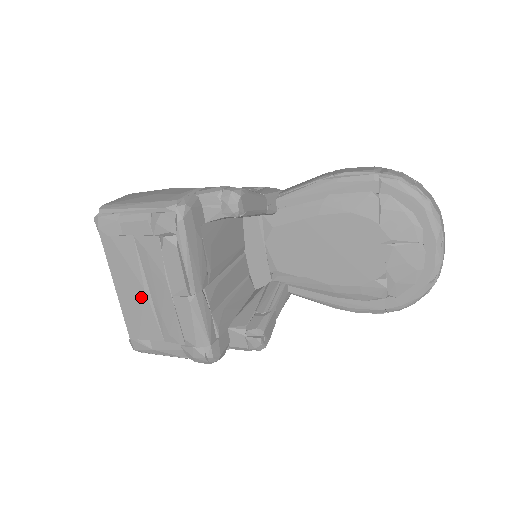
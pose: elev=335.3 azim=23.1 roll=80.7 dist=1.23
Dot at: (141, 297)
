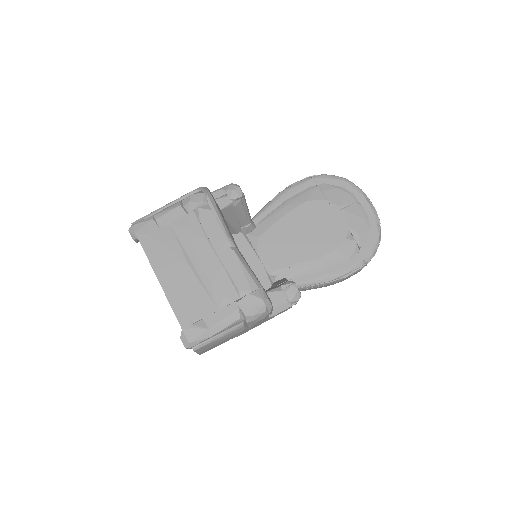
Dot at: (187, 275)
